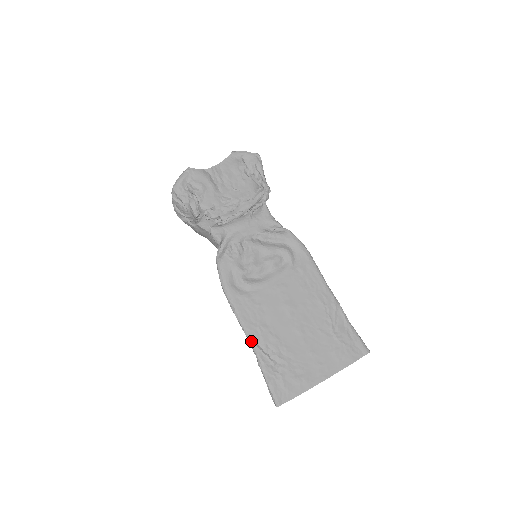
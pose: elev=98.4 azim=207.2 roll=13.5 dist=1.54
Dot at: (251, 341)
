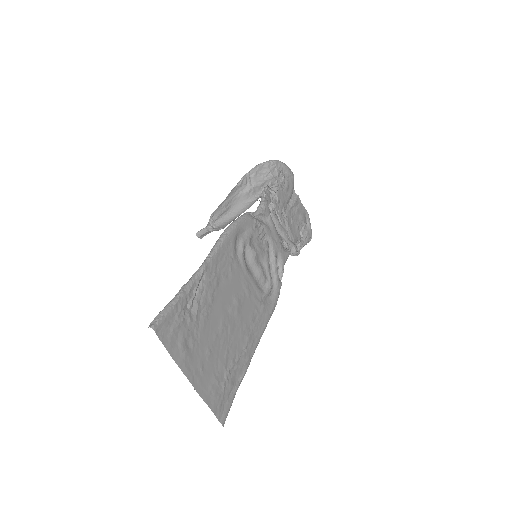
Dot at: (203, 269)
